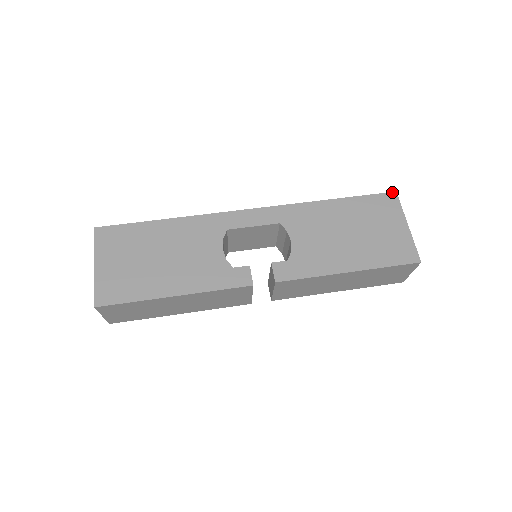
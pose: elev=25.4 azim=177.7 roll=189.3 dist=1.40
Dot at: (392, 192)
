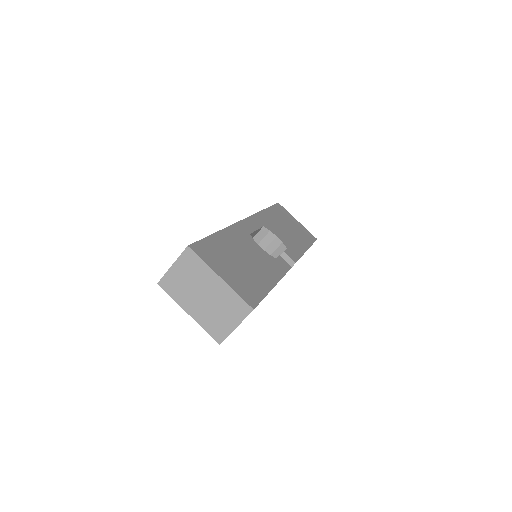
Dot at: (278, 203)
